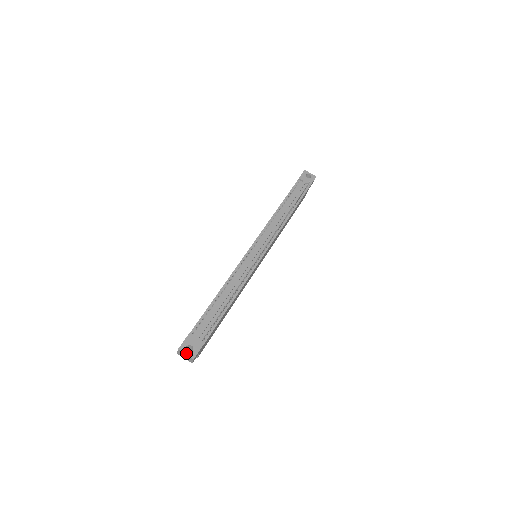
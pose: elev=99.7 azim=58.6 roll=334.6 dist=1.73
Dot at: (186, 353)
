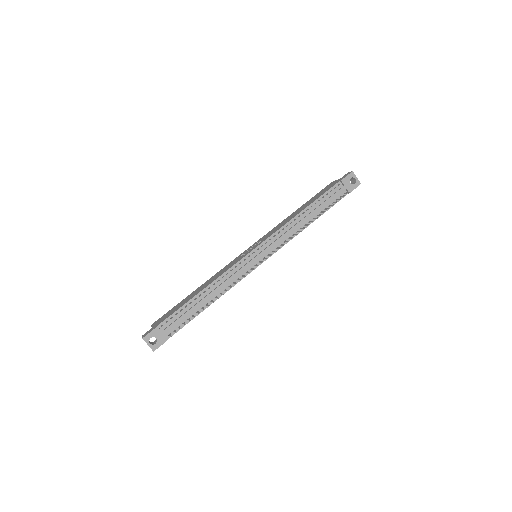
Dot at: (148, 344)
